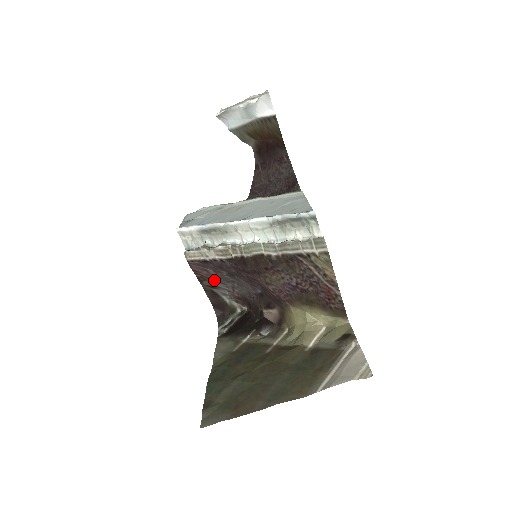
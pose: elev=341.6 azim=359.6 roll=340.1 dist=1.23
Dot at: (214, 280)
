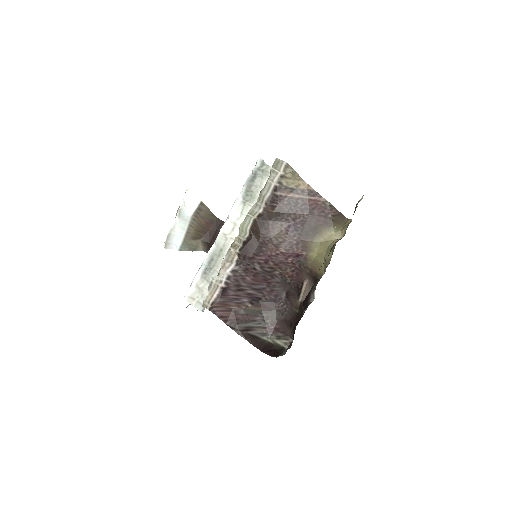
Dot at: (244, 320)
